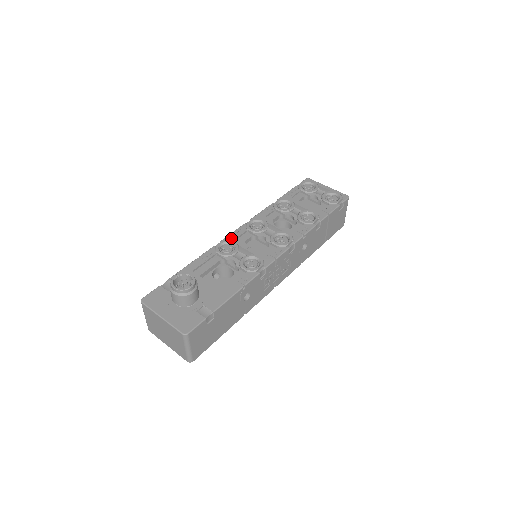
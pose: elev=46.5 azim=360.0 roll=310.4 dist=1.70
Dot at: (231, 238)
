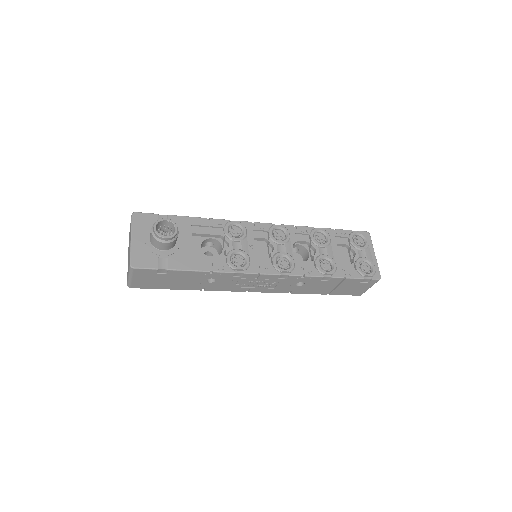
Dot at: (249, 226)
